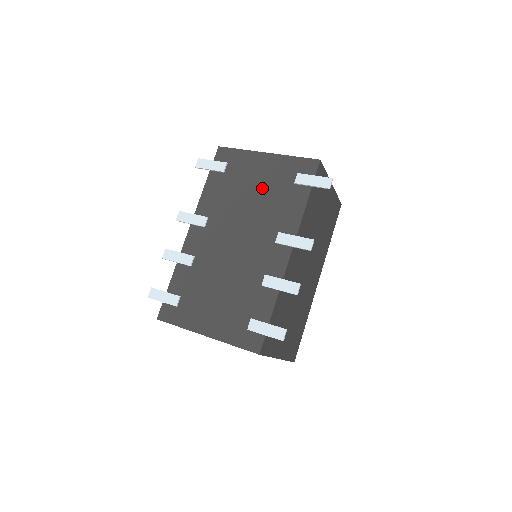
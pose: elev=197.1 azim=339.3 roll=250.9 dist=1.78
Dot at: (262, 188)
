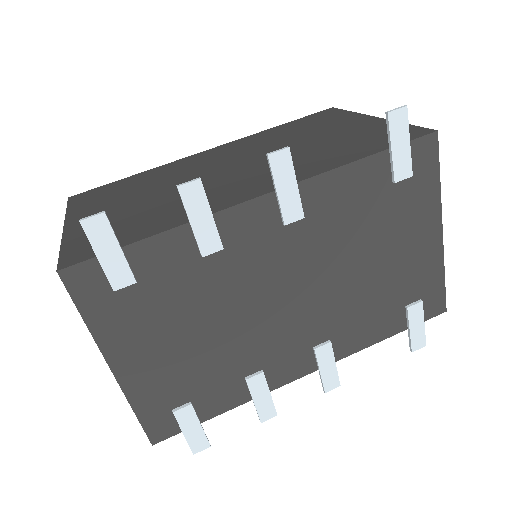
Dot at: (386, 267)
